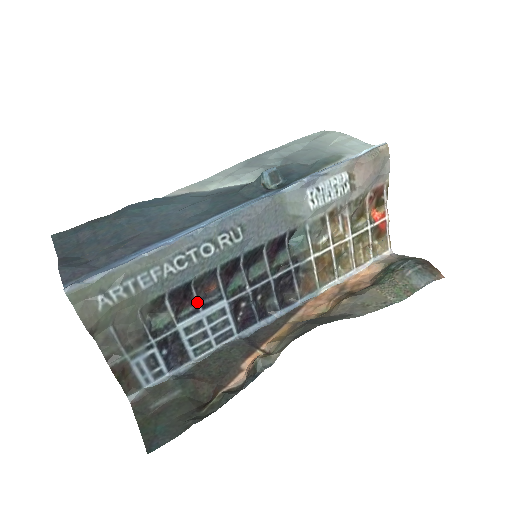
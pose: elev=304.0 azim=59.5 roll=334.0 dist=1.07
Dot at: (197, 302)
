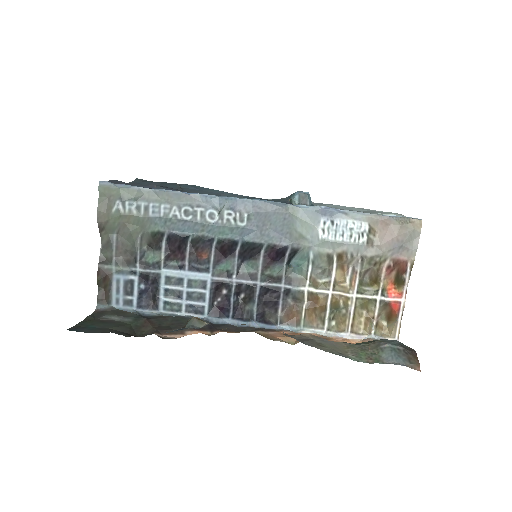
Dot at: (187, 260)
